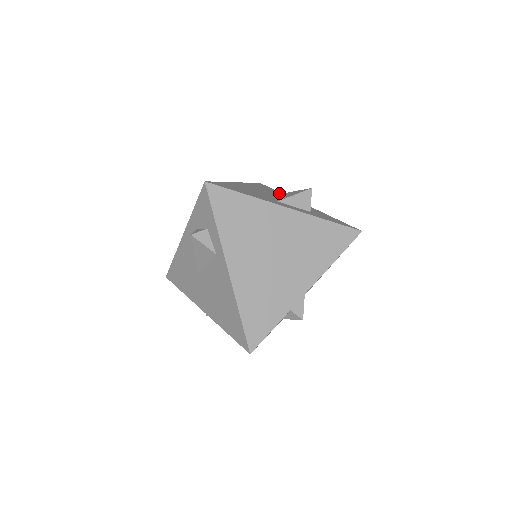
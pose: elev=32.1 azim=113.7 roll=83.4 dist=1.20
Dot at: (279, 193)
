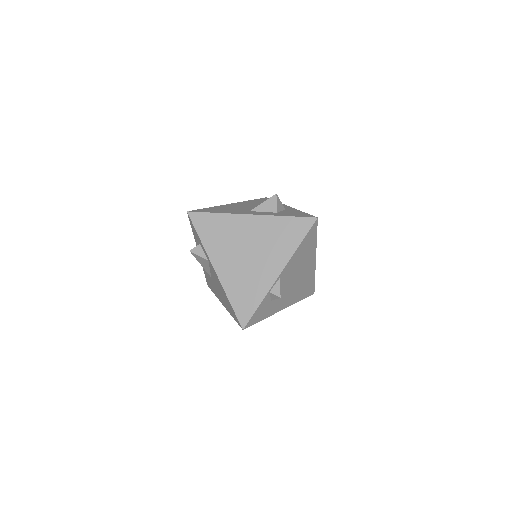
Dot at: occluded
